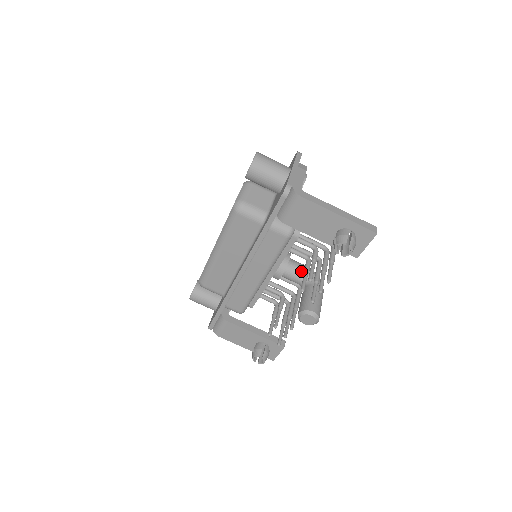
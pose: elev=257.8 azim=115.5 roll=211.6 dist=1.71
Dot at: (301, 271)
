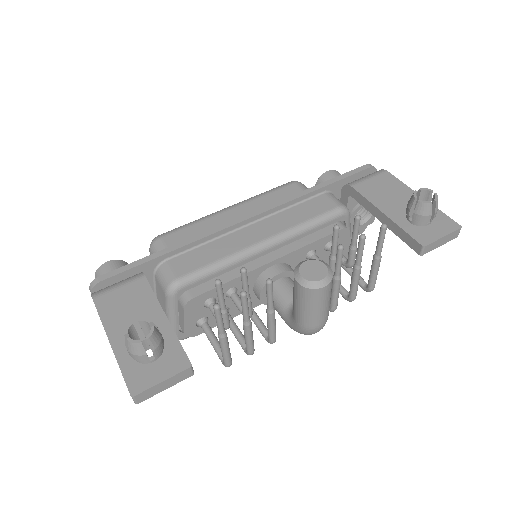
Dot at: occluded
